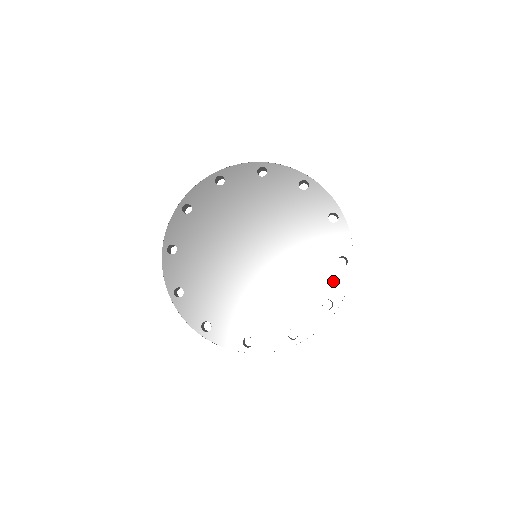
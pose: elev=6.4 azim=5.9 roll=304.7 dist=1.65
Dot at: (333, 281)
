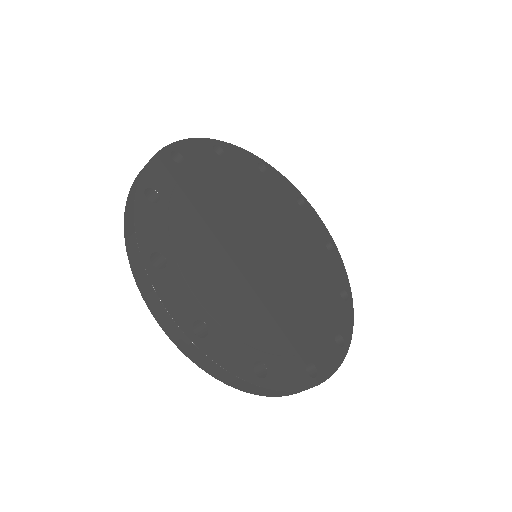
Dot at: (288, 366)
